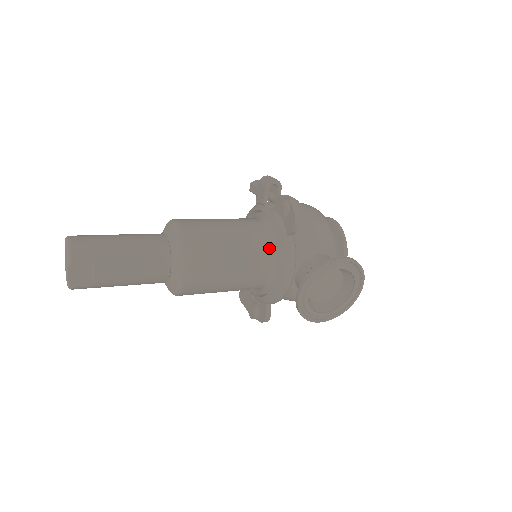
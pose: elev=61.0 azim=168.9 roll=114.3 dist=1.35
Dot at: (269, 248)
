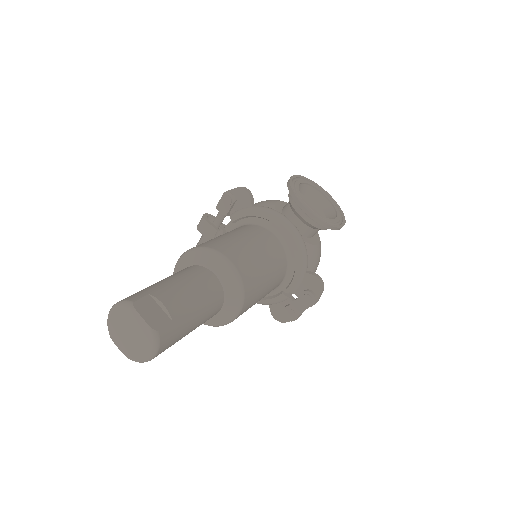
Dot at: (253, 226)
